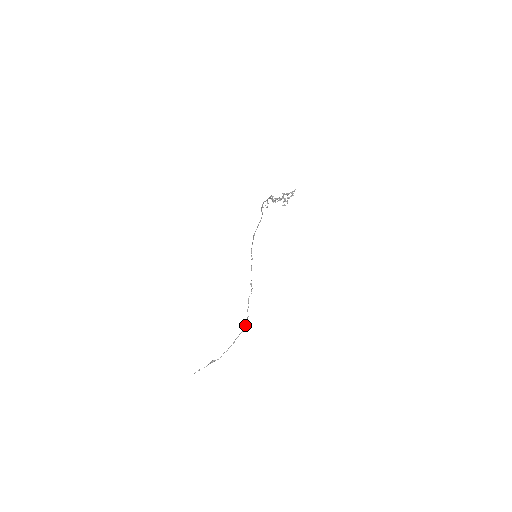
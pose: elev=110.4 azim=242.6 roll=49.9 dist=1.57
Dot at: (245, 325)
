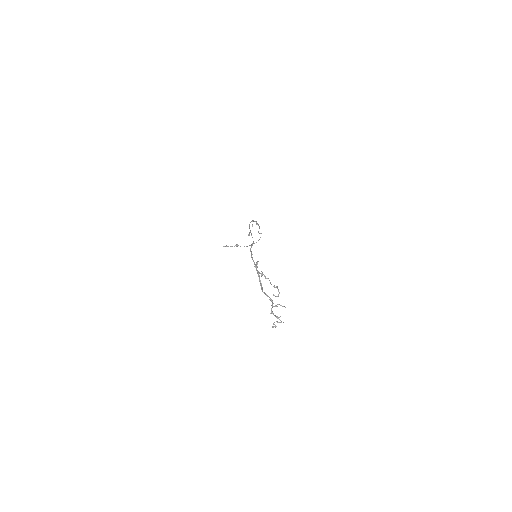
Dot at: occluded
